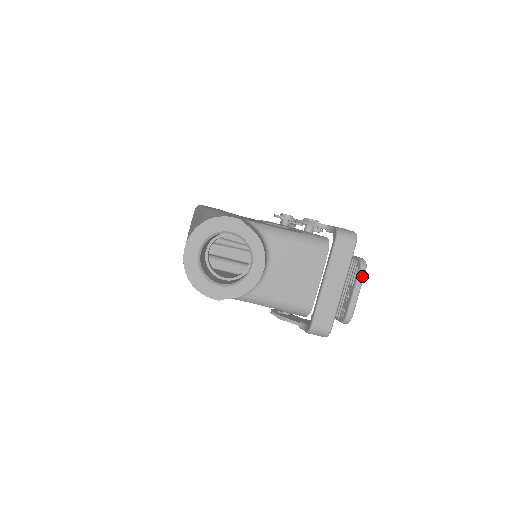
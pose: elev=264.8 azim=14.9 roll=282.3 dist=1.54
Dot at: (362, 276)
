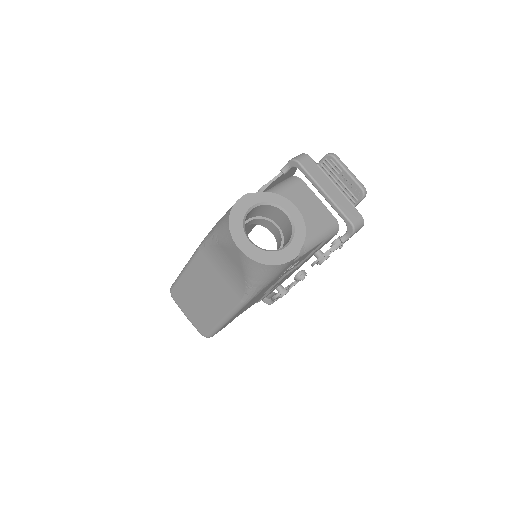
Dot at: (340, 160)
